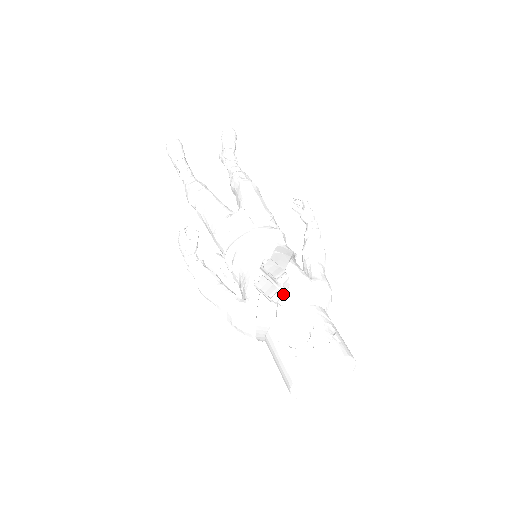
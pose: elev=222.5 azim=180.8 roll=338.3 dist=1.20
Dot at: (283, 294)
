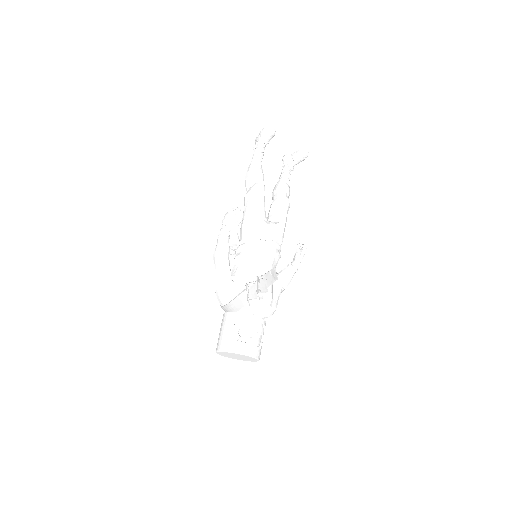
Dot at: (256, 301)
